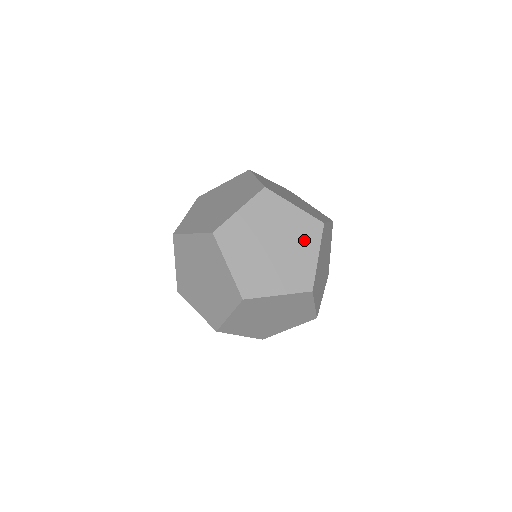
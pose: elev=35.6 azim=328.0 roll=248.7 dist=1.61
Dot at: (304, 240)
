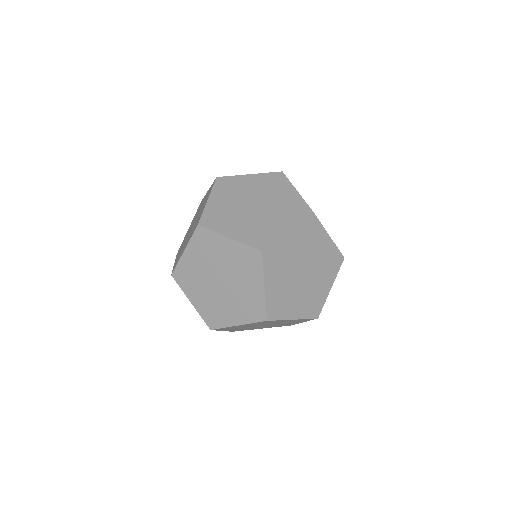
Dot at: (247, 272)
